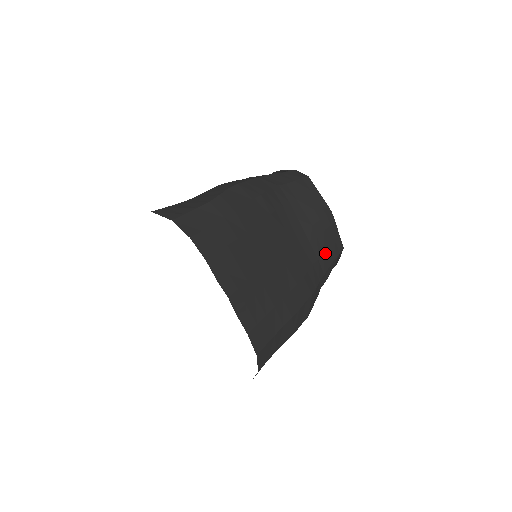
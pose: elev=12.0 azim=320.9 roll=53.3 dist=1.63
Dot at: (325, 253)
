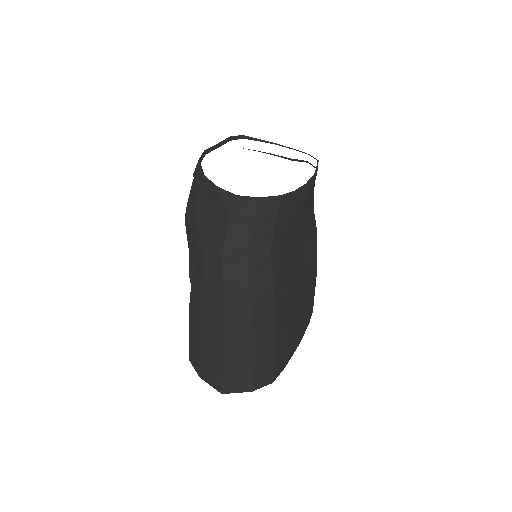
Dot at: (312, 198)
